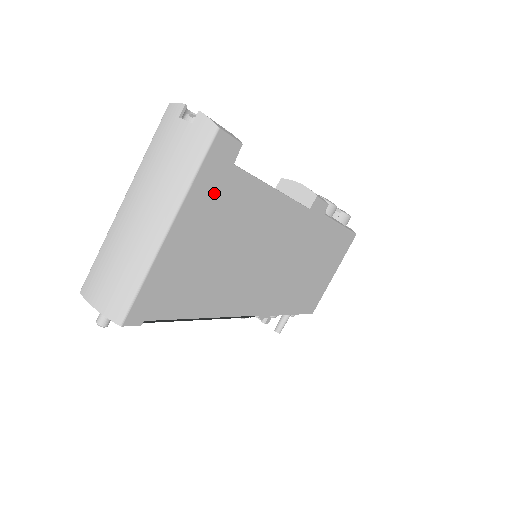
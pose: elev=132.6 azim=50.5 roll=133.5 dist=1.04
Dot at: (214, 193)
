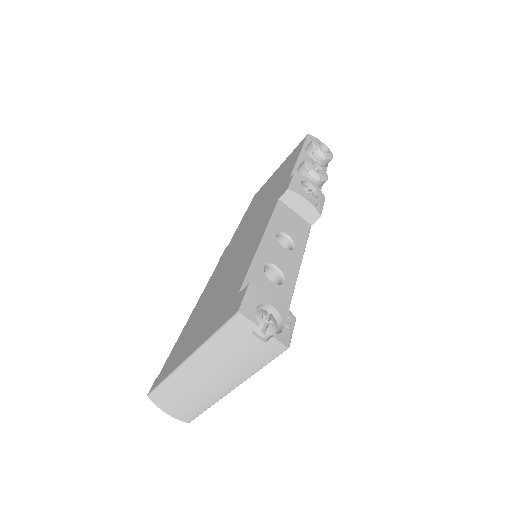
Dot at: occluded
